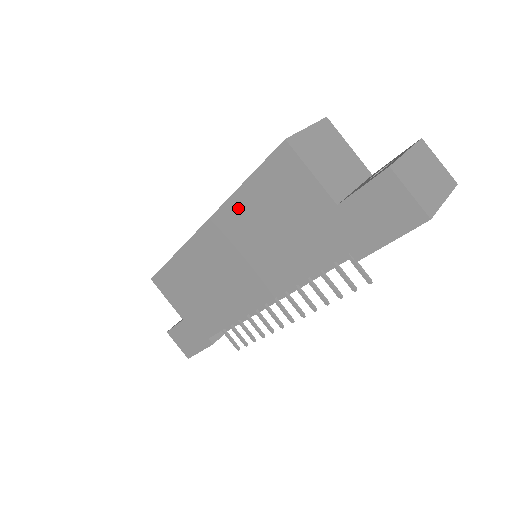
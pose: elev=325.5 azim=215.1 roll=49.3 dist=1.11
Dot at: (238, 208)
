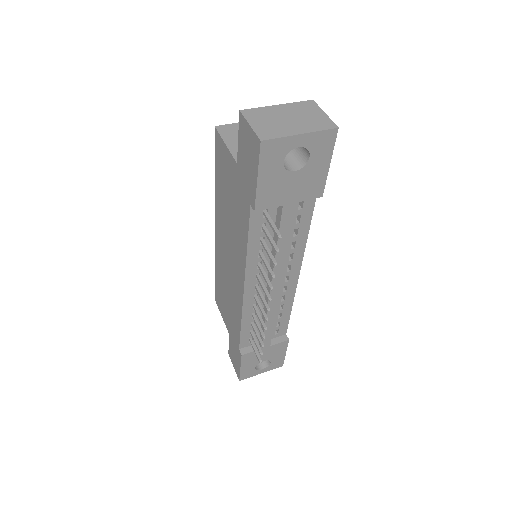
Dot at: (218, 201)
